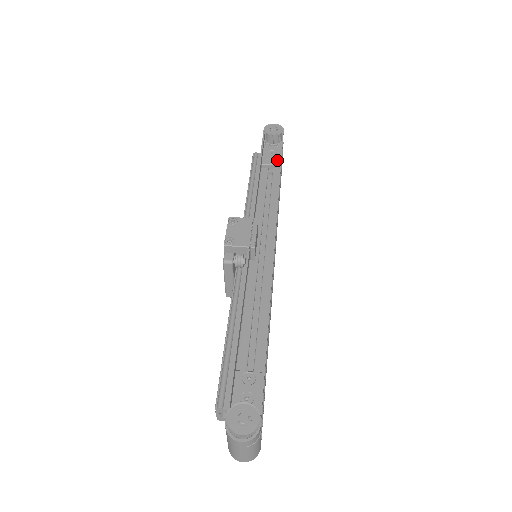
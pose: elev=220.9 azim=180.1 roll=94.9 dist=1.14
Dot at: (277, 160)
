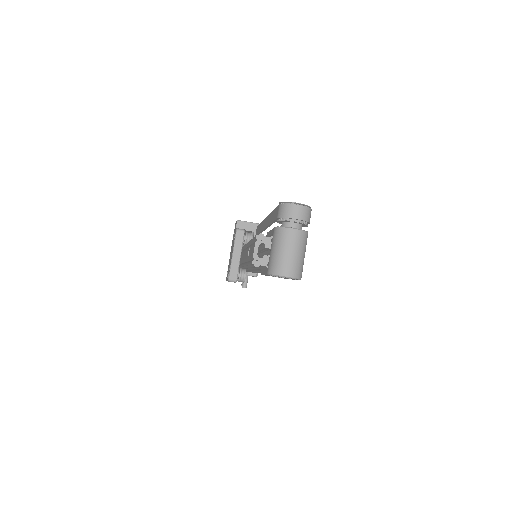
Dot at: occluded
